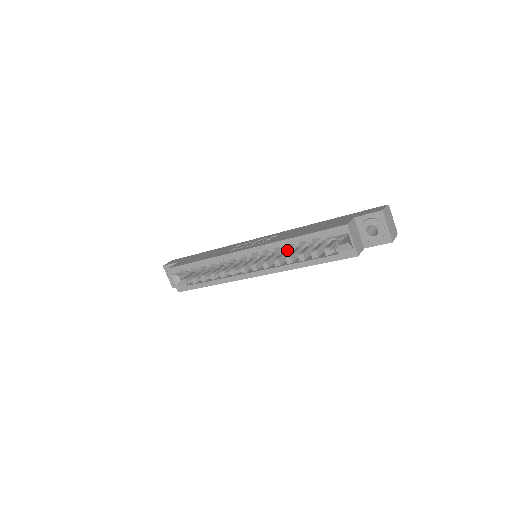
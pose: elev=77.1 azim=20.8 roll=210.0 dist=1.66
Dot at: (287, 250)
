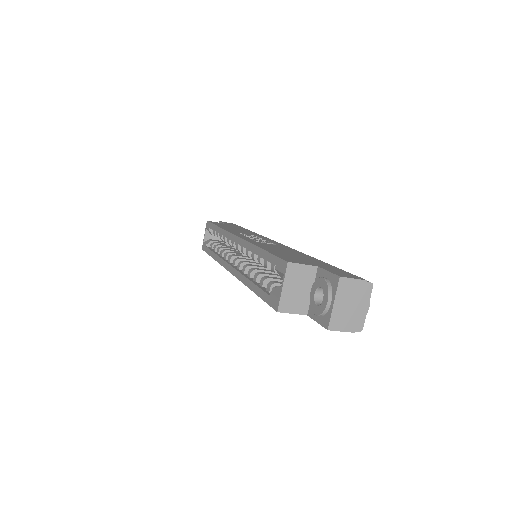
Dot at: occluded
